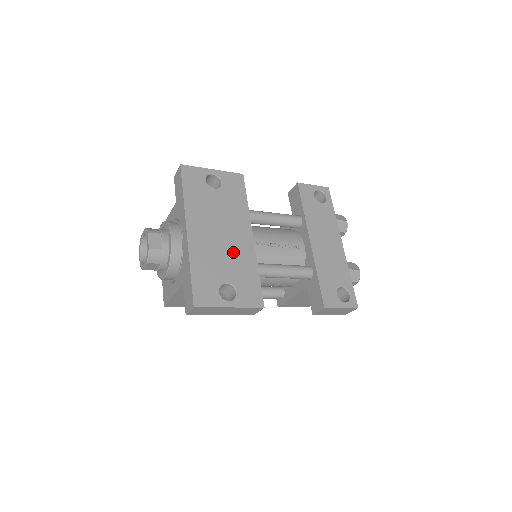
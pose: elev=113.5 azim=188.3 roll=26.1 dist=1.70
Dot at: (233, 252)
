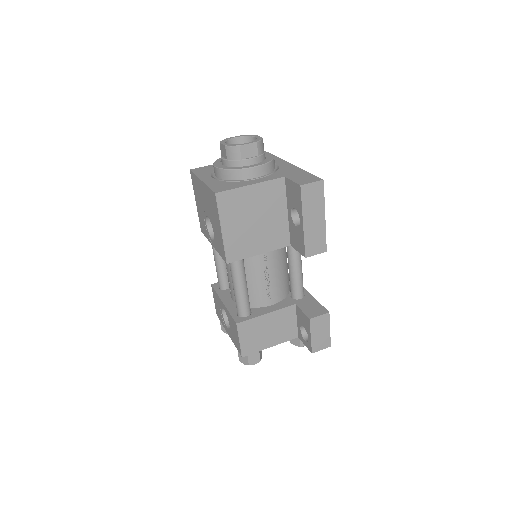
Dot at: occluded
